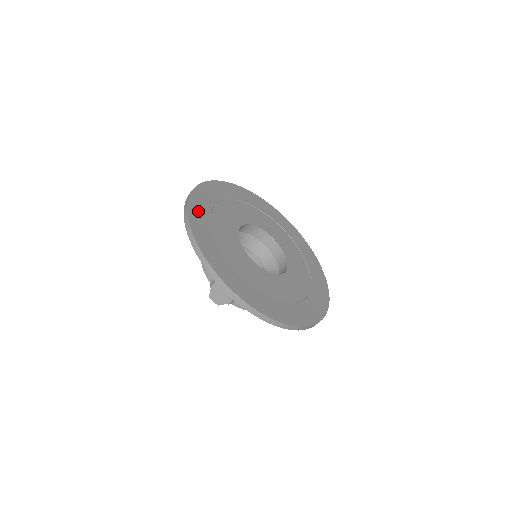
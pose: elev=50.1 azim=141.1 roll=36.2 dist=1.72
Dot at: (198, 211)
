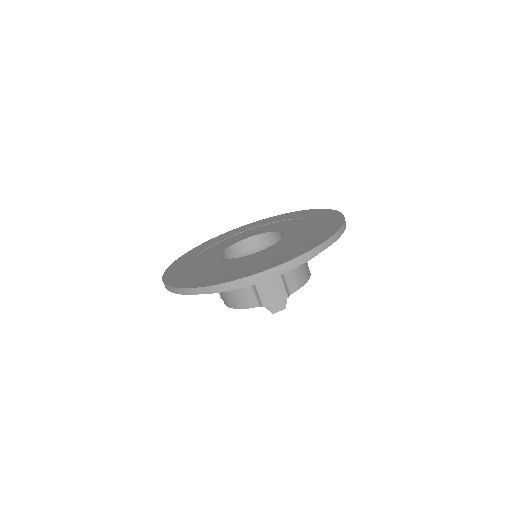
Dot at: (183, 281)
